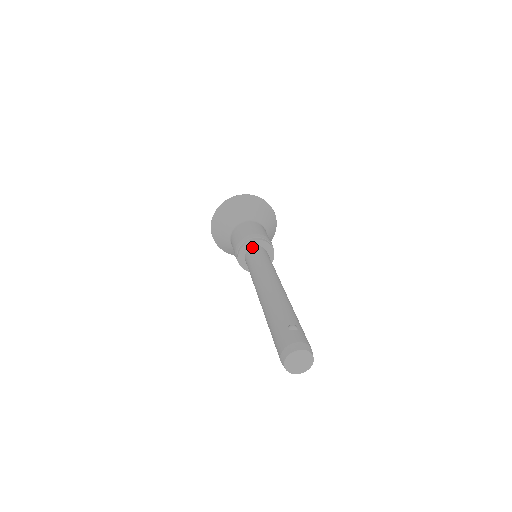
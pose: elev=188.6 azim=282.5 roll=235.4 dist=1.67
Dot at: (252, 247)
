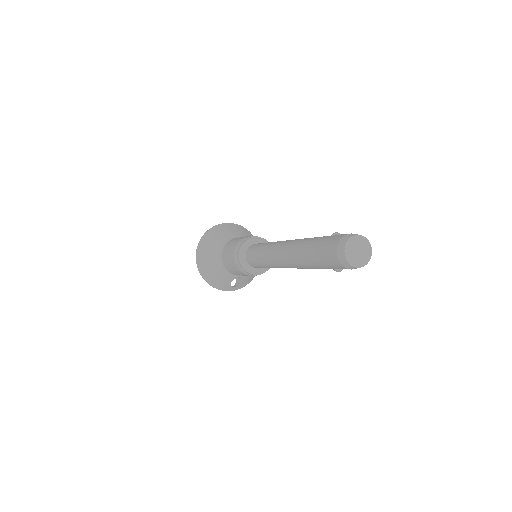
Dot at: (251, 245)
